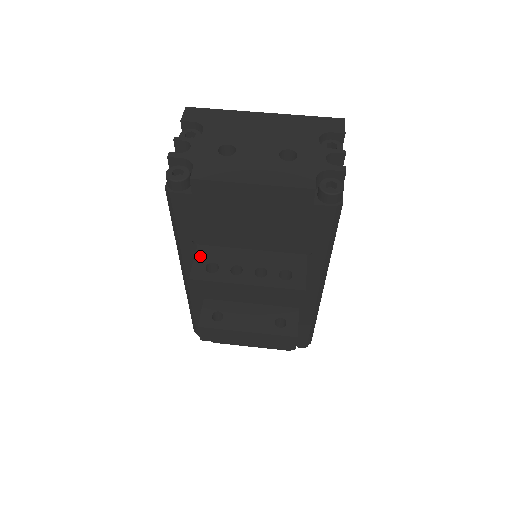
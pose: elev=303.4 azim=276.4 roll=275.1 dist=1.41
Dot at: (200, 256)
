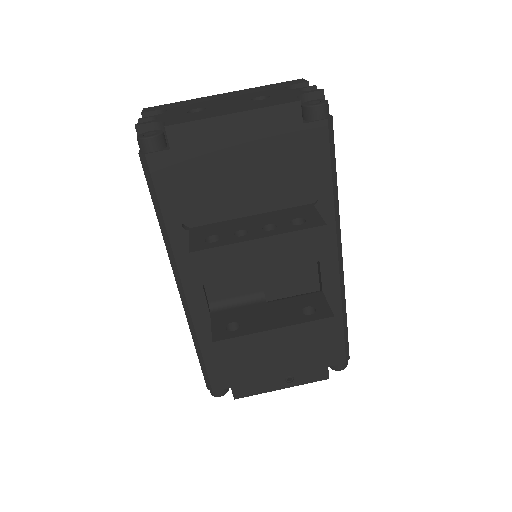
Dot at: (195, 235)
